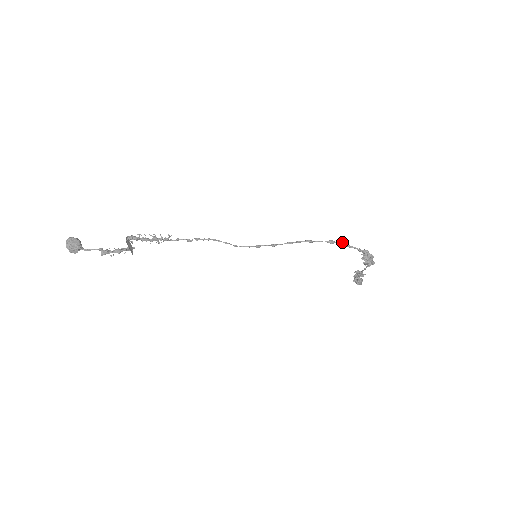
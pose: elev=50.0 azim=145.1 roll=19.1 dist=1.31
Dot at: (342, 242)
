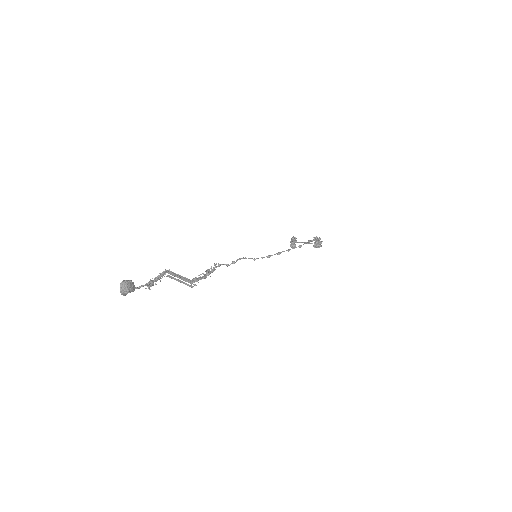
Dot at: occluded
